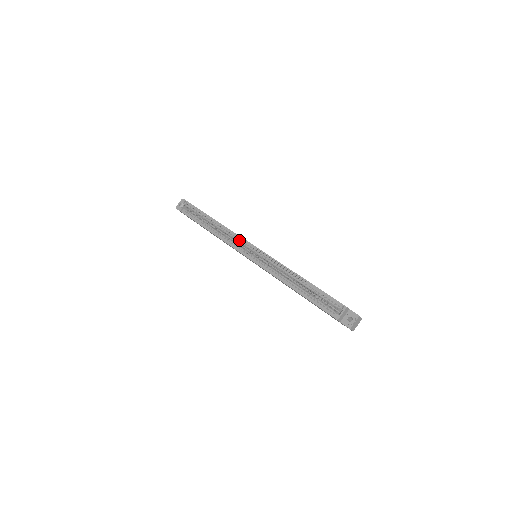
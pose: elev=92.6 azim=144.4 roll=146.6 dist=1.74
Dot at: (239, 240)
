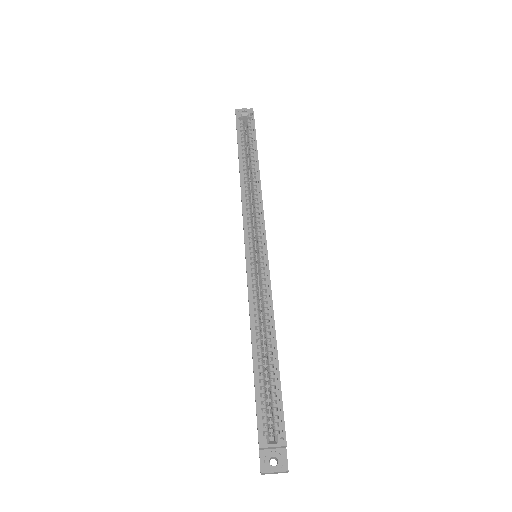
Dot at: (258, 219)
